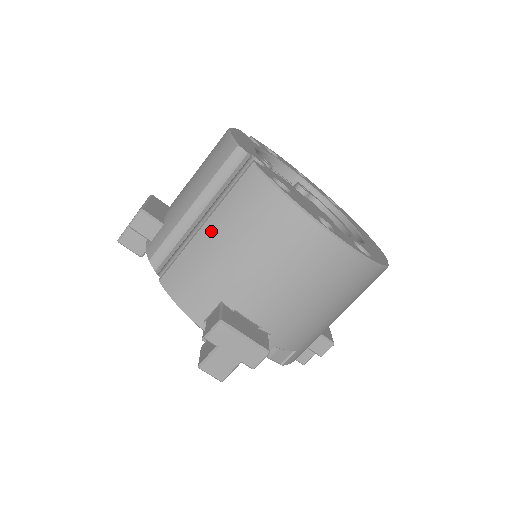
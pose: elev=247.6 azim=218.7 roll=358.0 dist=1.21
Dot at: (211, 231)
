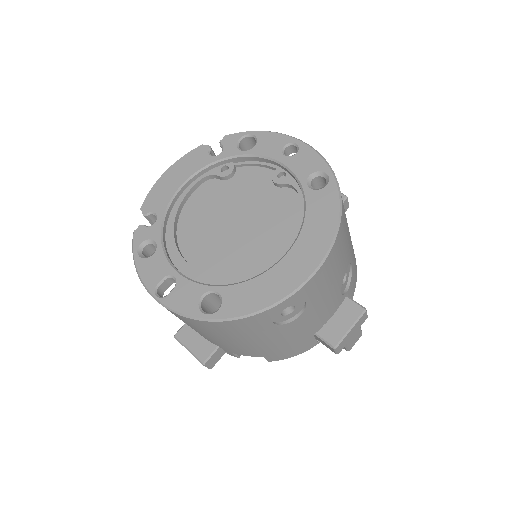
Dot at: occluded
